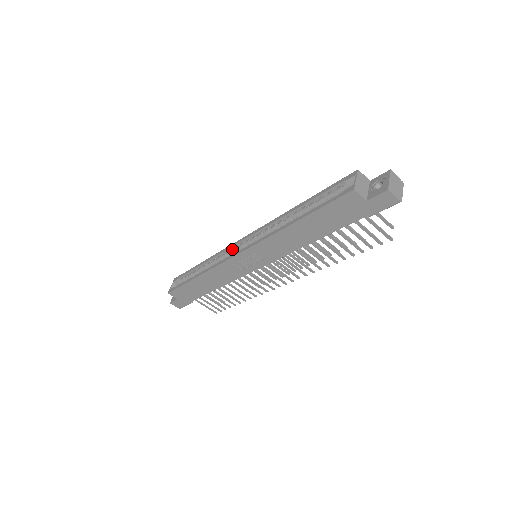
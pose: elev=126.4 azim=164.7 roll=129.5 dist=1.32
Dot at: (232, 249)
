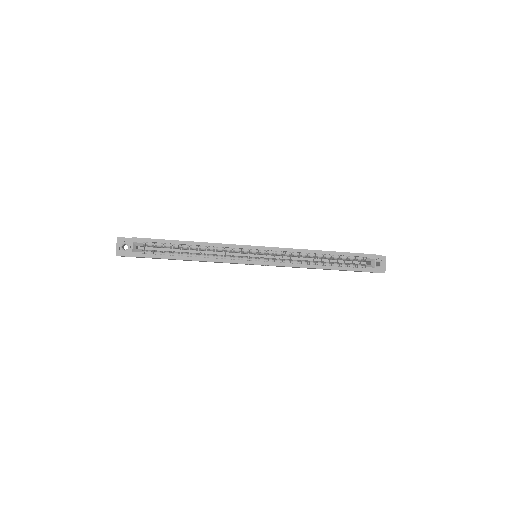
Dot at: (239, 248)
